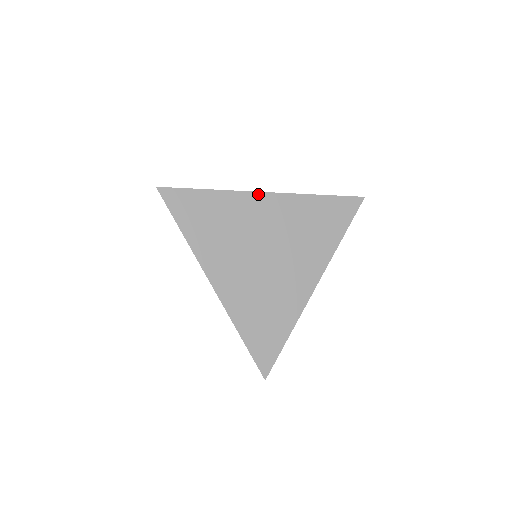
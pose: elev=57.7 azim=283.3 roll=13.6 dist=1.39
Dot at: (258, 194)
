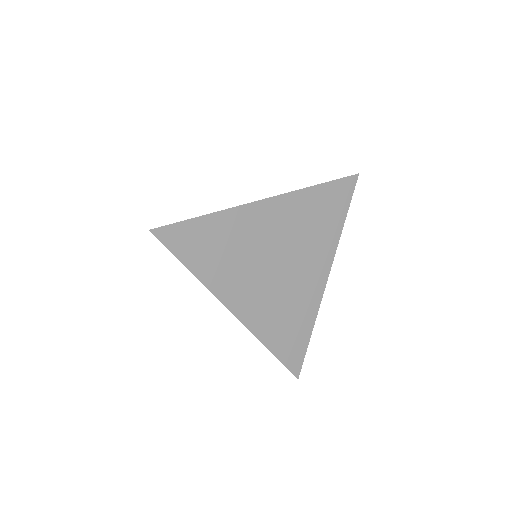
Dot at: (258, 203)
